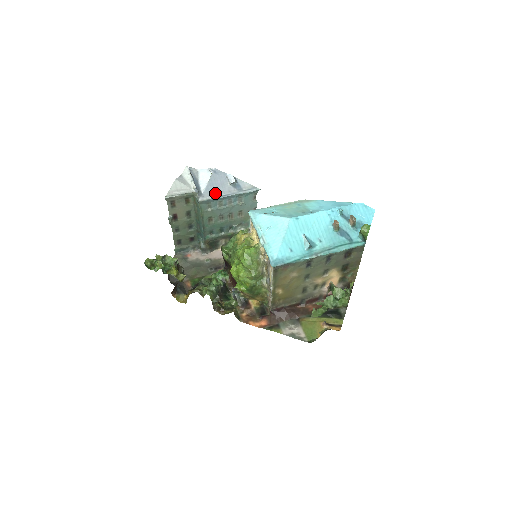
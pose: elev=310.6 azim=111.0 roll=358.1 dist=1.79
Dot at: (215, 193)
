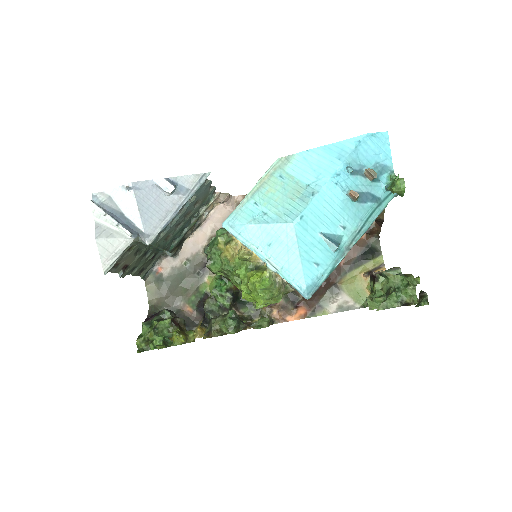
Dot at: (159, 220)
